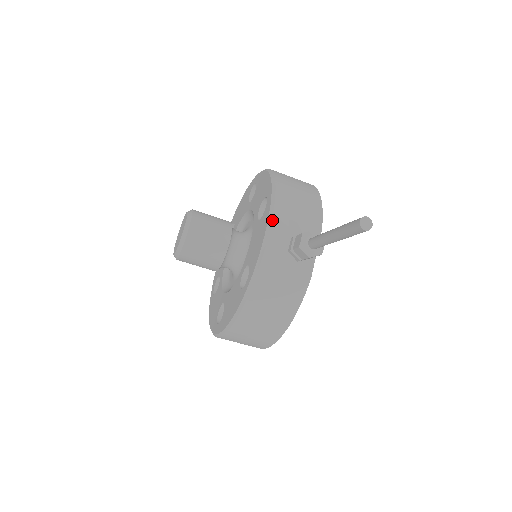
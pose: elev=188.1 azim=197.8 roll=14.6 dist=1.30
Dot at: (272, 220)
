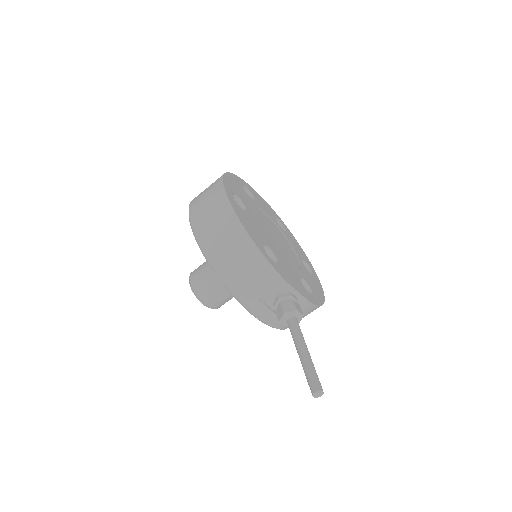
Dot at: (250, 312)
